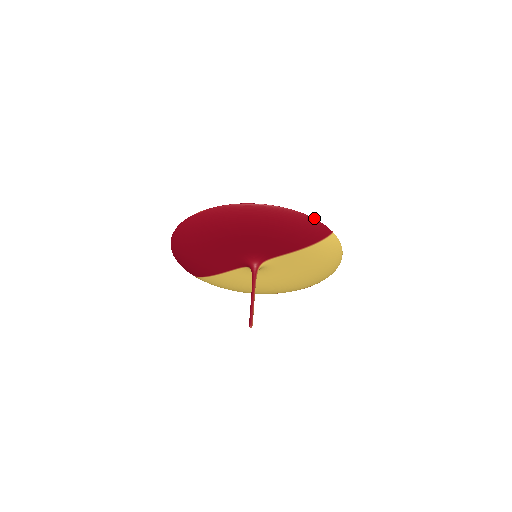
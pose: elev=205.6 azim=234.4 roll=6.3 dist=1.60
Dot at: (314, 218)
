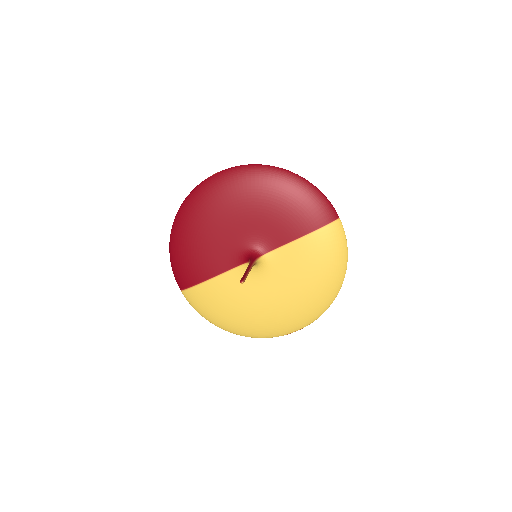
Dot at: (322, 193)
